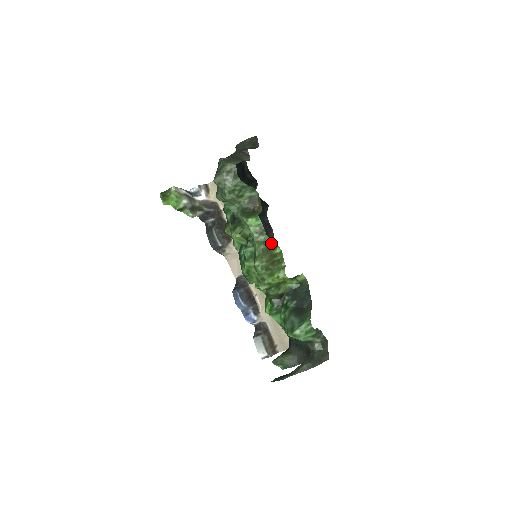
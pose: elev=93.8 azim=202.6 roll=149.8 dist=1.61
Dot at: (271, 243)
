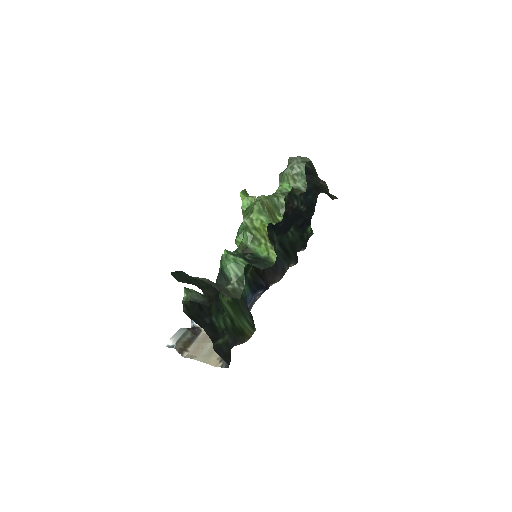
Dot at: (281, 209)
